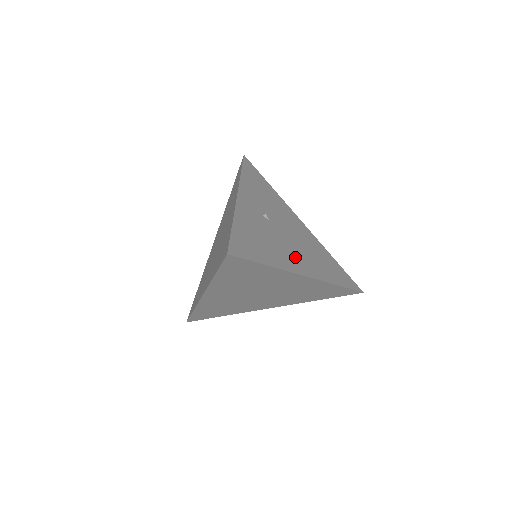
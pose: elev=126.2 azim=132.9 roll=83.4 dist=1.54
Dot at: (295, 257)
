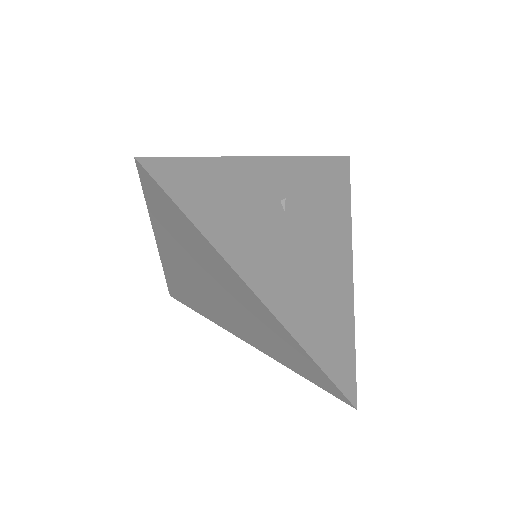
Dot at: (270, 267)
